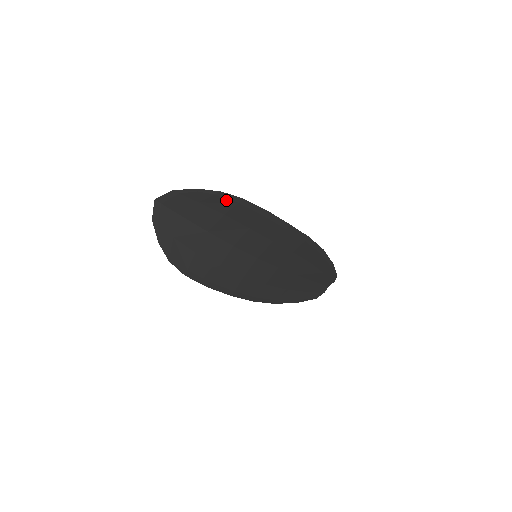
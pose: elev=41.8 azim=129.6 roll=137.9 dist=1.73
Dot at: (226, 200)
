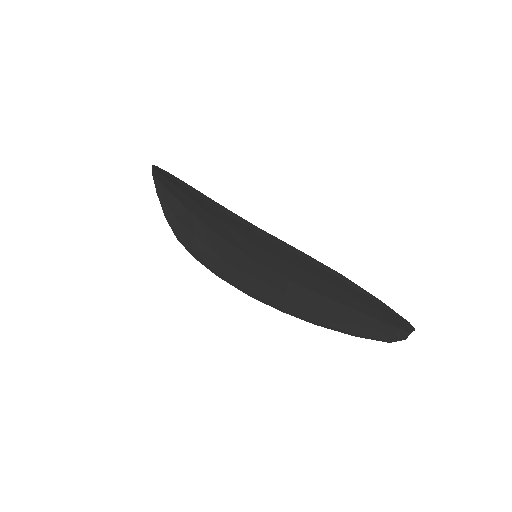
Dot at: (179, 183)
